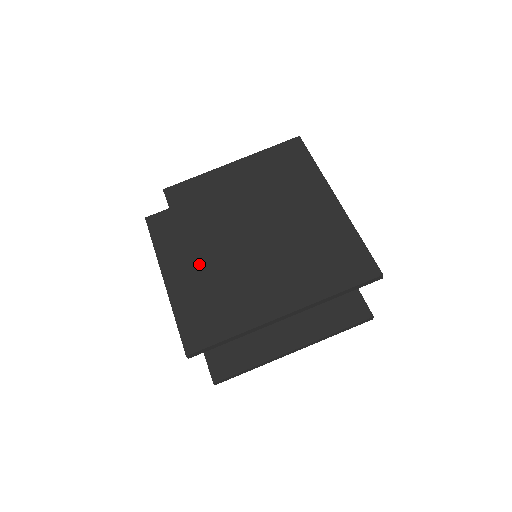
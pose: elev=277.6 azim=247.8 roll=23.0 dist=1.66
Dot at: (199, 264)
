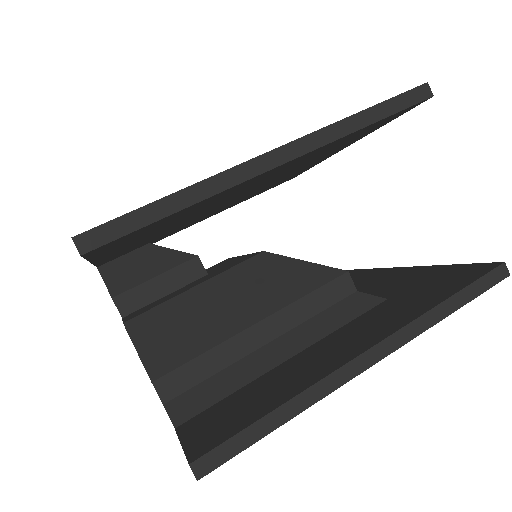
Dot at: occluded
